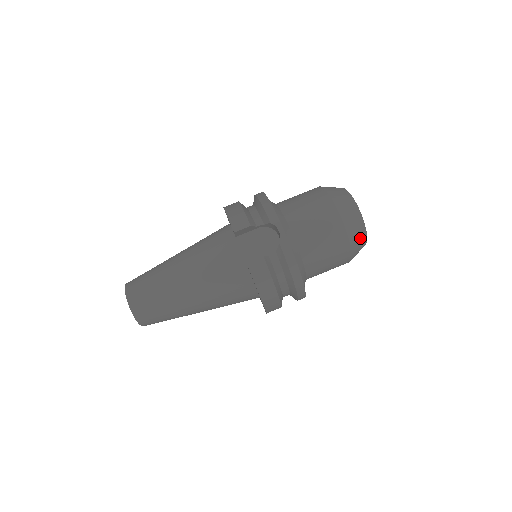
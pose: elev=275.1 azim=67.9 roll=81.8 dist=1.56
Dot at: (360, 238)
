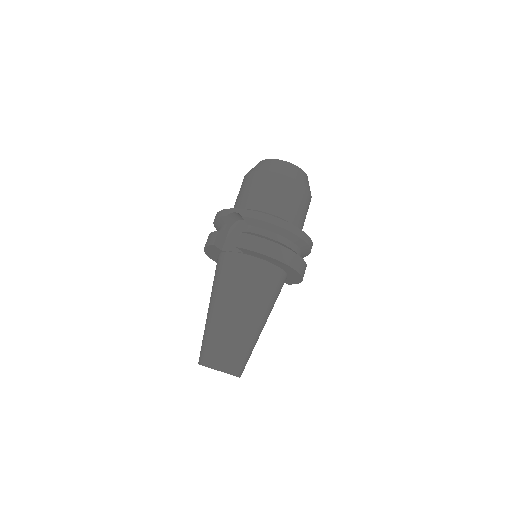
Dot at: (291, 169)
